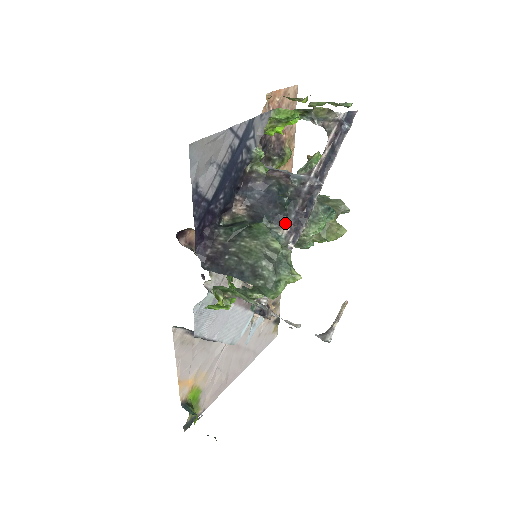
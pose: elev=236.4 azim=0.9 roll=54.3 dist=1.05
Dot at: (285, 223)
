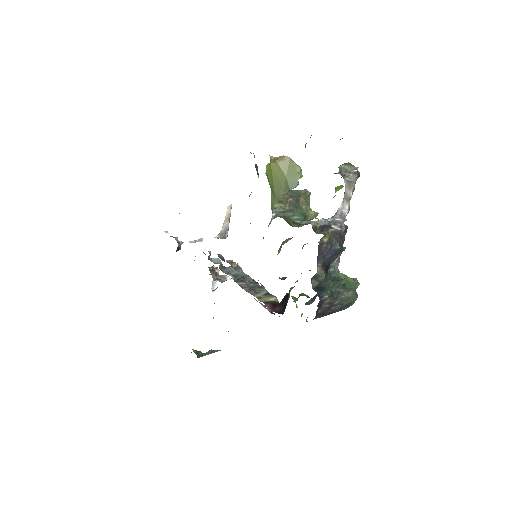
Dot at: occluded
